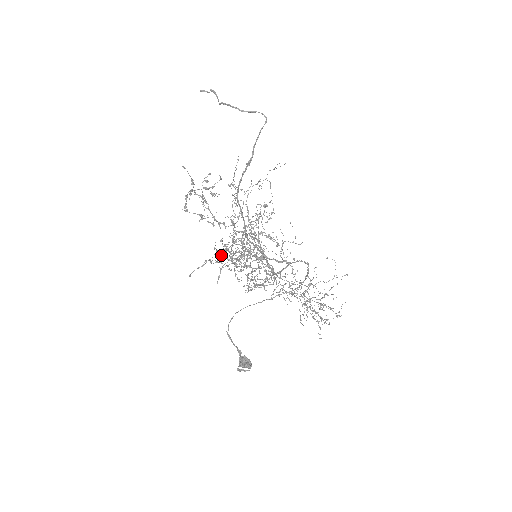
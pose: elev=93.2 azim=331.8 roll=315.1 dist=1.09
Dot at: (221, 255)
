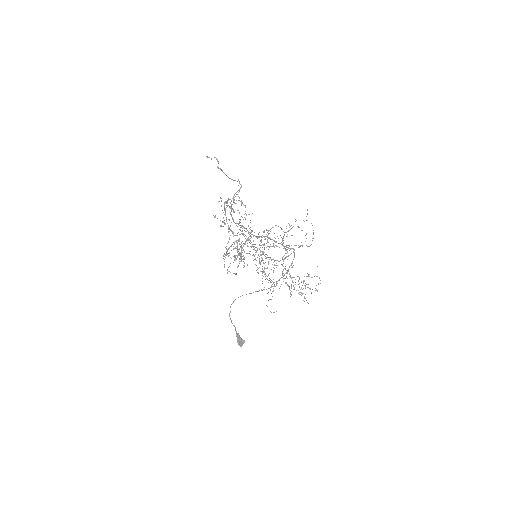
Dot at: occluded
